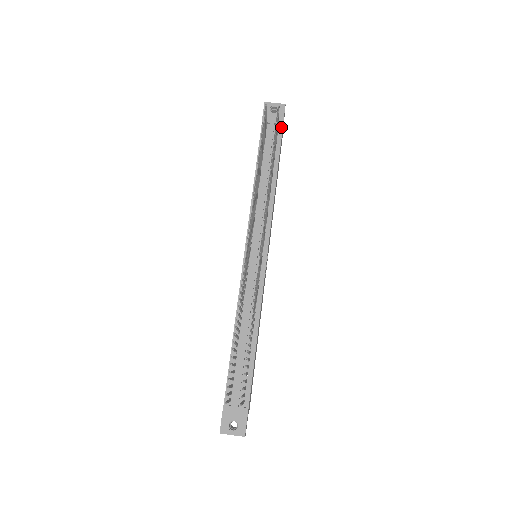
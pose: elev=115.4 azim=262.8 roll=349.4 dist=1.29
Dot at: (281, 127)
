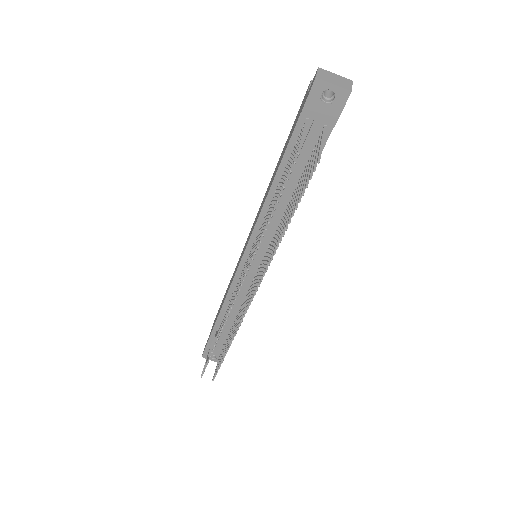
Dot at: (331, 126)
